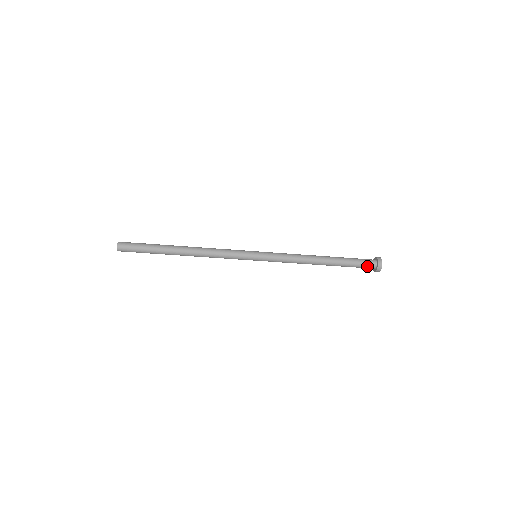
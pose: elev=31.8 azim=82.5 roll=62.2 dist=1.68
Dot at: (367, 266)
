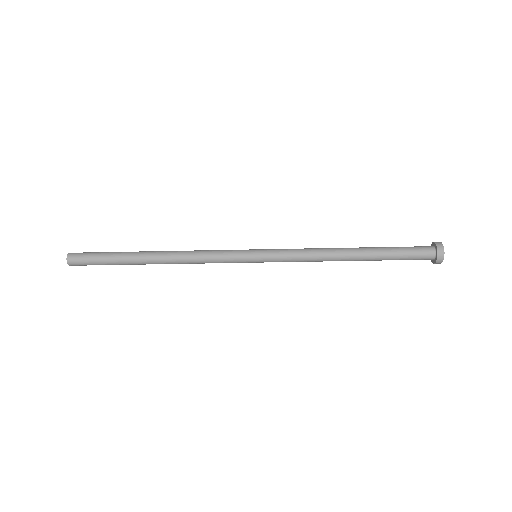
Dot at: (421, 254)
